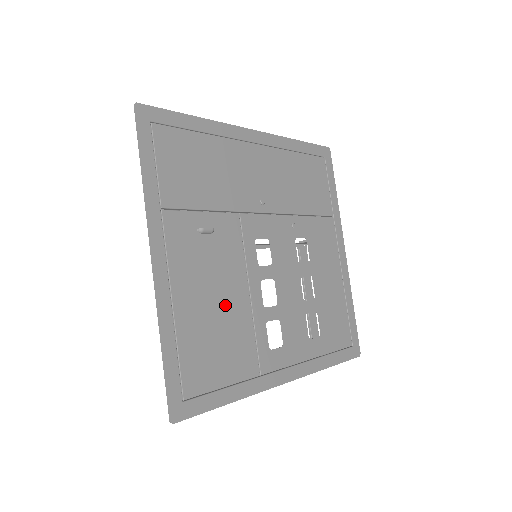
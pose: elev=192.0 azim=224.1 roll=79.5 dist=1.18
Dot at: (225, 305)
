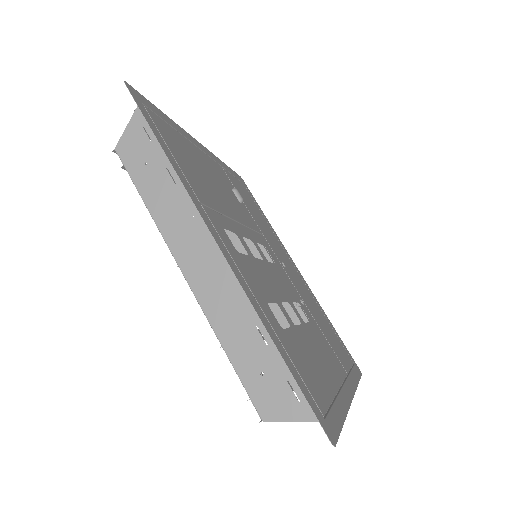
Dot at: (216, 190)
